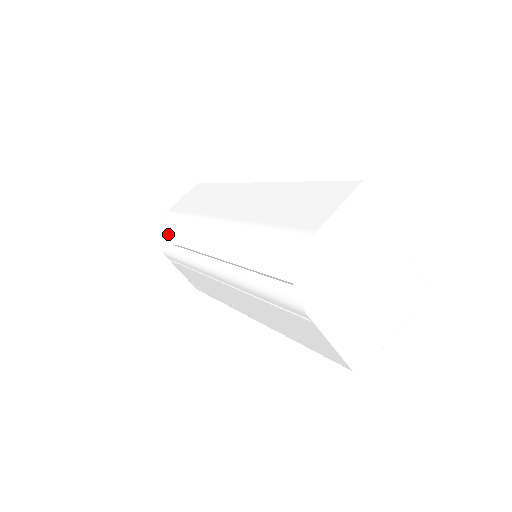
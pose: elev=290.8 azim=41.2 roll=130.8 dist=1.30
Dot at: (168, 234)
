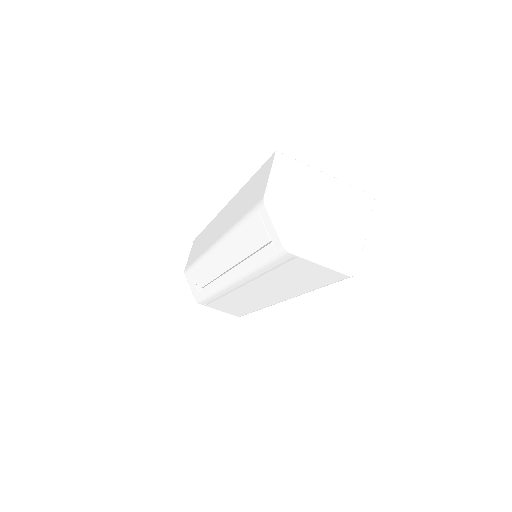
Dot at: (193, 286)
